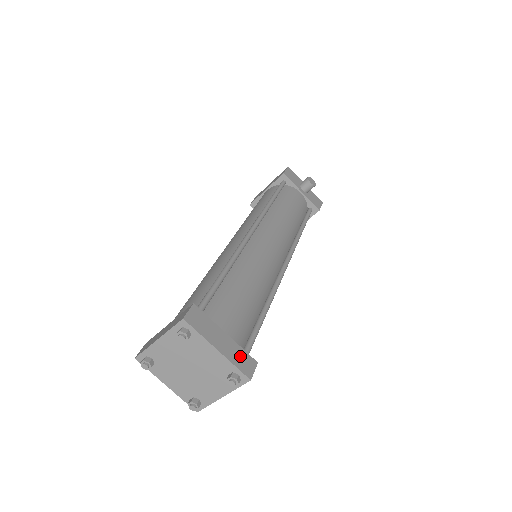
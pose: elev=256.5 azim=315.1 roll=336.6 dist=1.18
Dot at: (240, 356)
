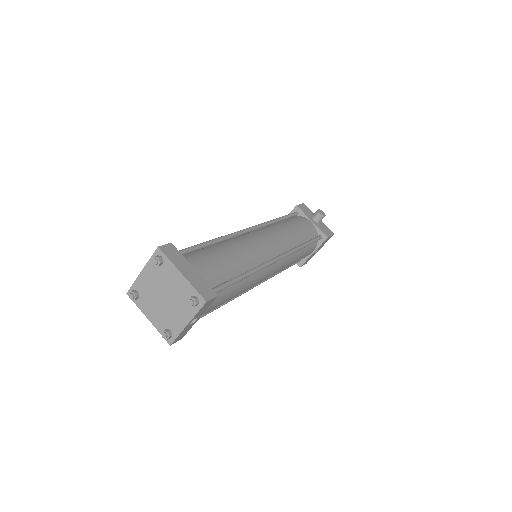
Dot at: (202, 285)
